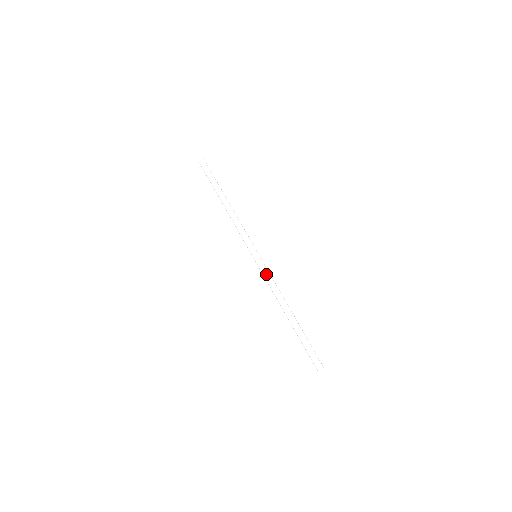
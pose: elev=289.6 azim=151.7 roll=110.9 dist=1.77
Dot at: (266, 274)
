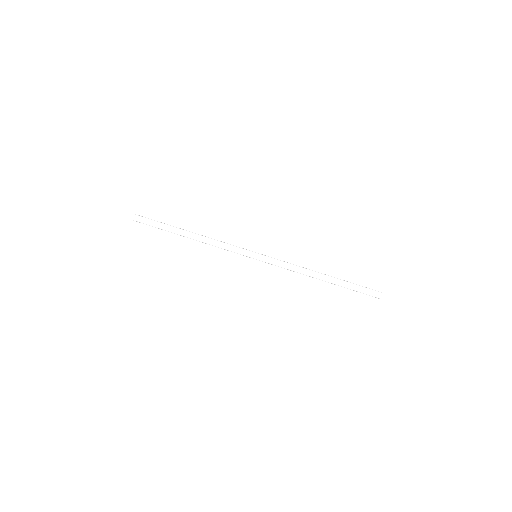
Dot at: (279, 260)
